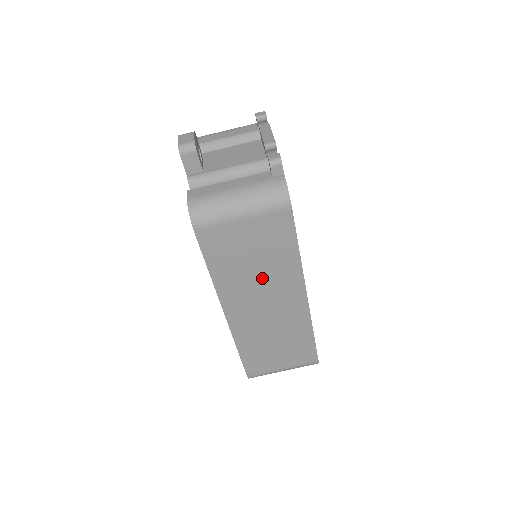
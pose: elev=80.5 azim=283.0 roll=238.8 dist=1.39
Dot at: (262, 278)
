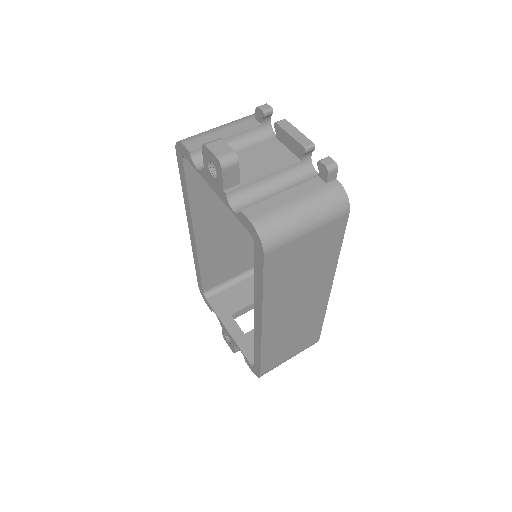
Dot at: (304, 283)
